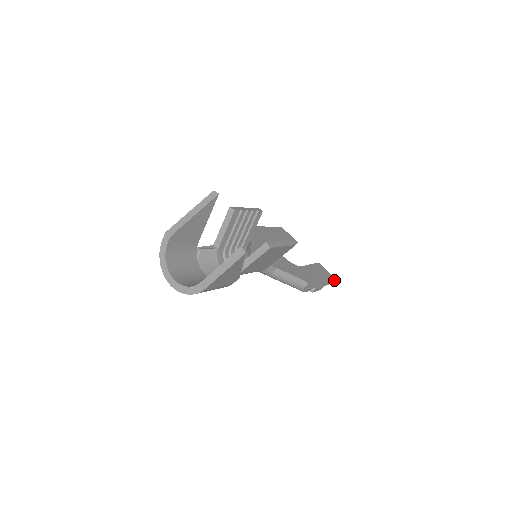
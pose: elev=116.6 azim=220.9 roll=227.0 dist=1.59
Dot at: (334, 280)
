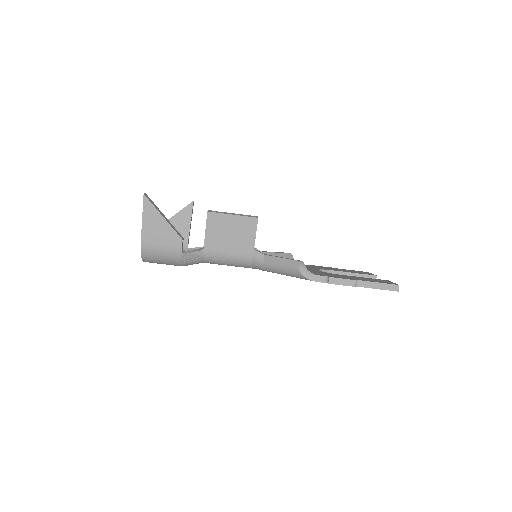
Dot at: (395, 285)
